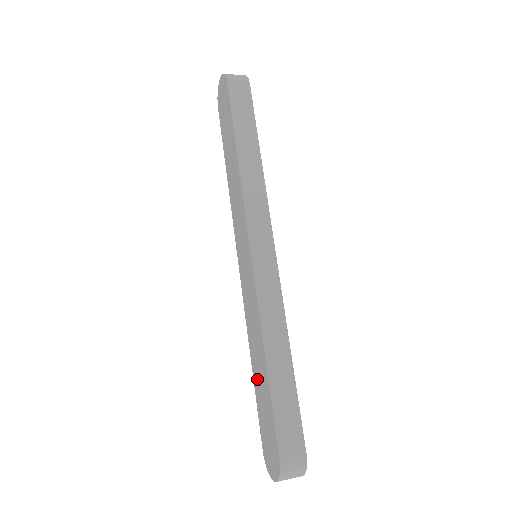
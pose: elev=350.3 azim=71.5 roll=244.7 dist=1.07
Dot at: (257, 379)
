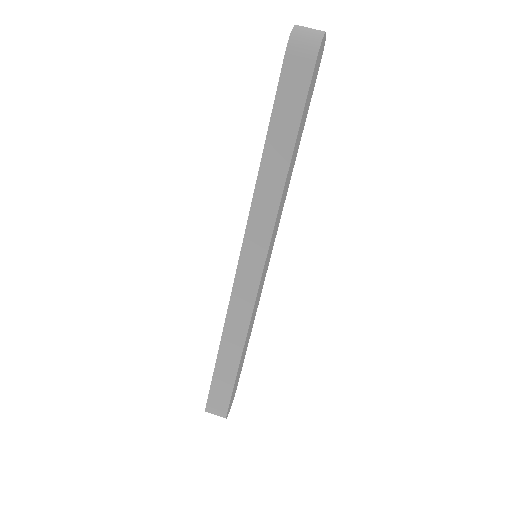
Dot at: occluded
